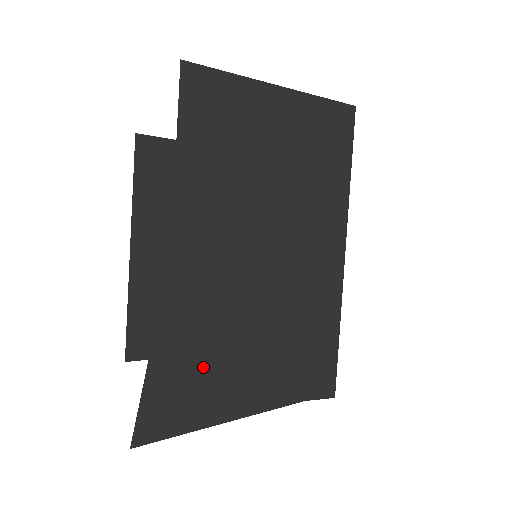
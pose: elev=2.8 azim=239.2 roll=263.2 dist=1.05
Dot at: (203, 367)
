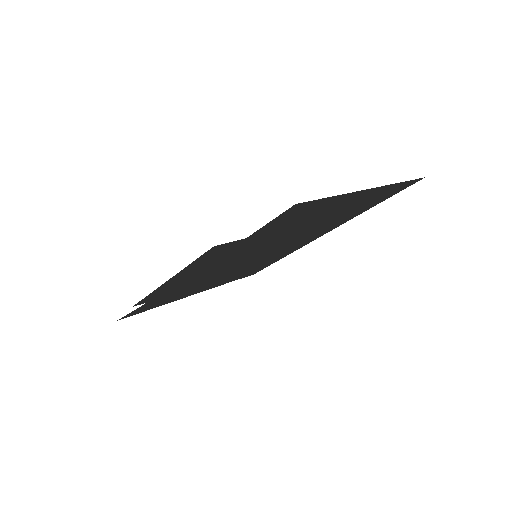
Dot at: (181, 293)
